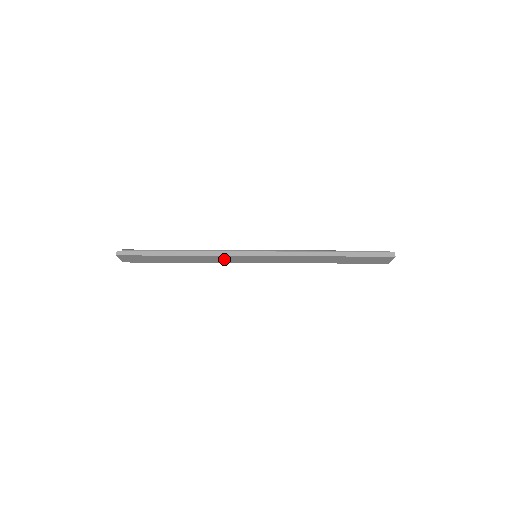
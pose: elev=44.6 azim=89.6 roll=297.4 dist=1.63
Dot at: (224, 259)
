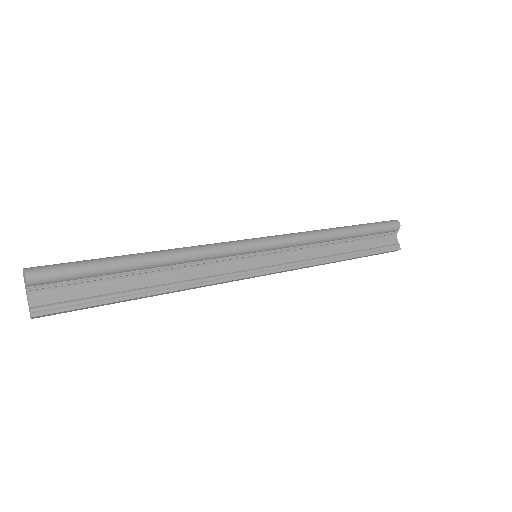
Dot at: (211, 266)
